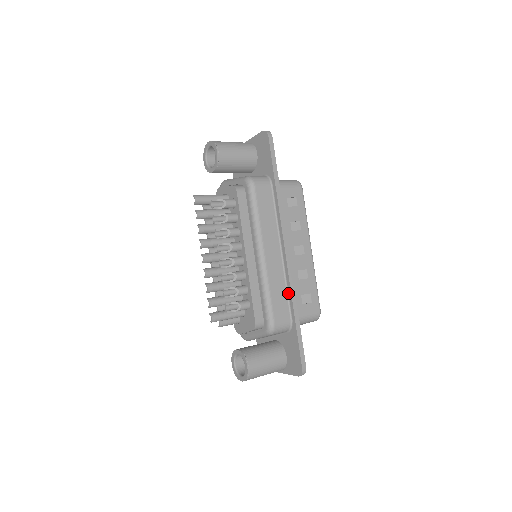
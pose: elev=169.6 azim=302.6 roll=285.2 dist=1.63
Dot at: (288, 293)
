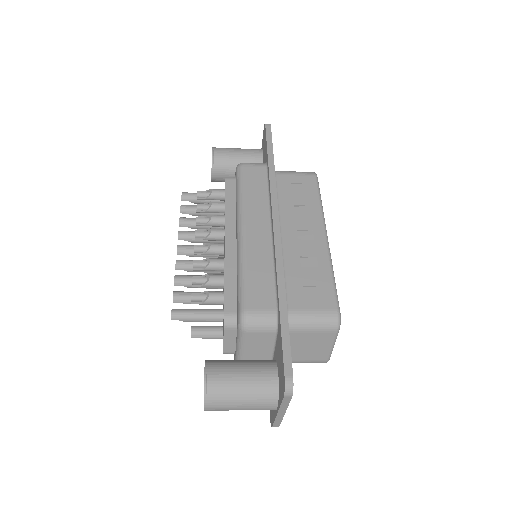
Dot at: (275, 275)
